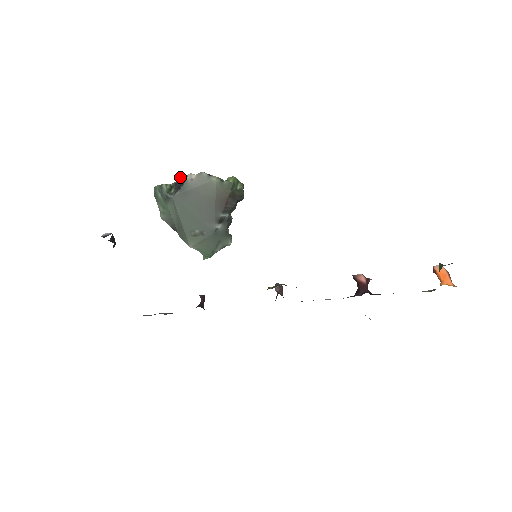
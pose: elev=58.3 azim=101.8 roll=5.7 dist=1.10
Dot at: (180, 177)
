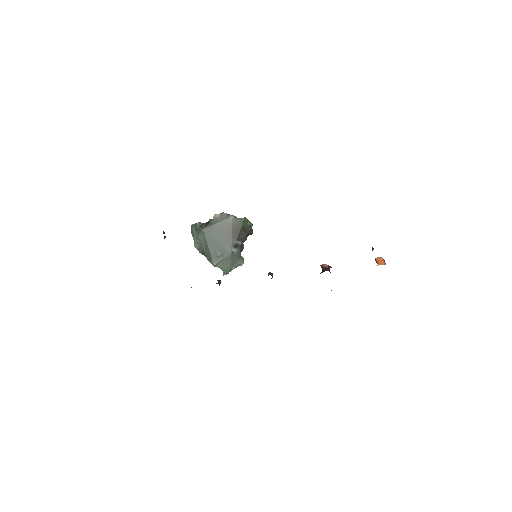
Dot at: (209, 220)
